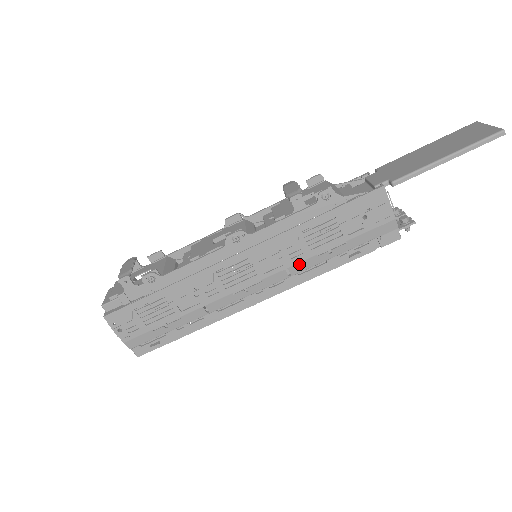
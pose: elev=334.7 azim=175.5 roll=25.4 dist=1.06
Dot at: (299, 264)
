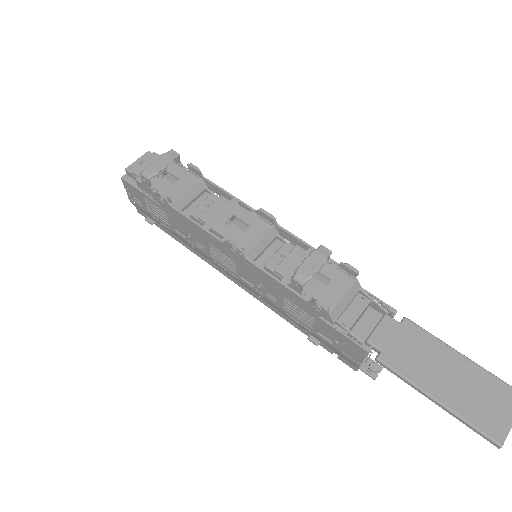
Dot at: (270, 302)
